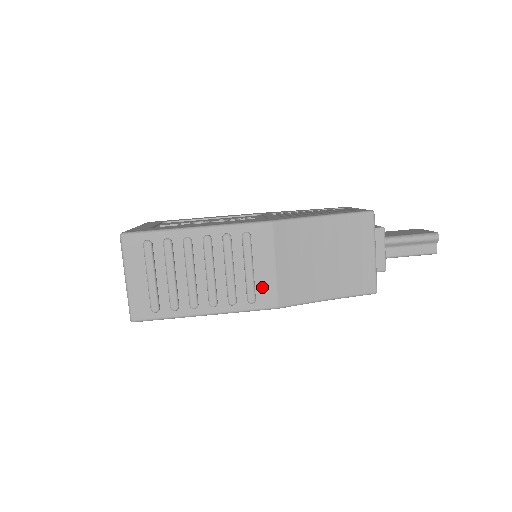
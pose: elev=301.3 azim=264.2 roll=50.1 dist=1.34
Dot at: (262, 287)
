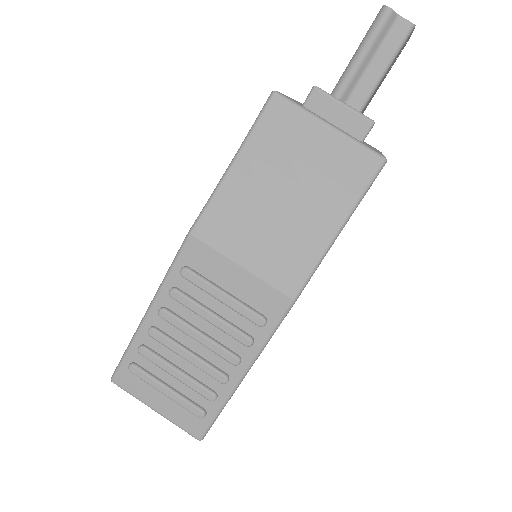
Dot at: (255, 299)
